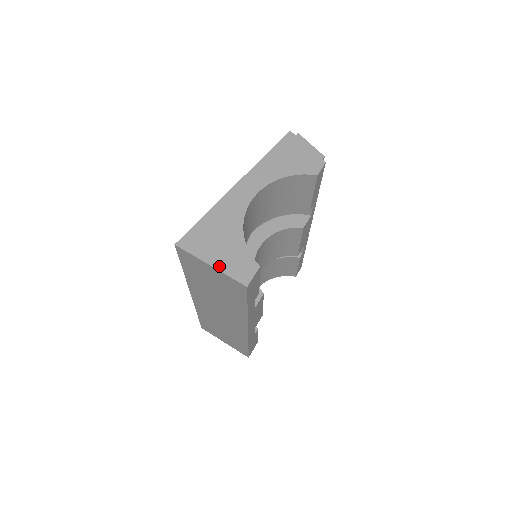
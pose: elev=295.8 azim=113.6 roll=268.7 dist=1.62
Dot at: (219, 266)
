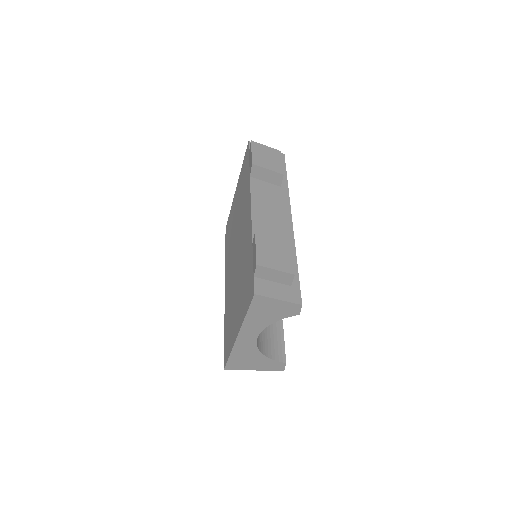
Dot at: (260, 369)
